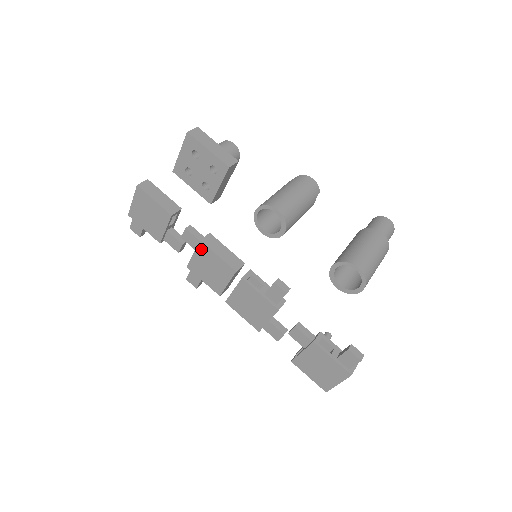
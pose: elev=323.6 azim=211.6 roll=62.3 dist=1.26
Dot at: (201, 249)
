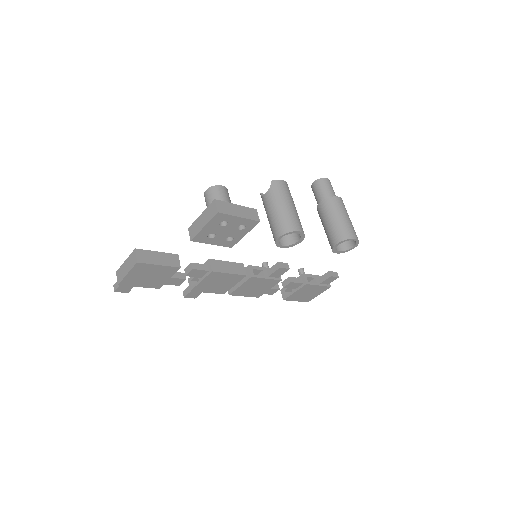
Dot at: (211, 276)
